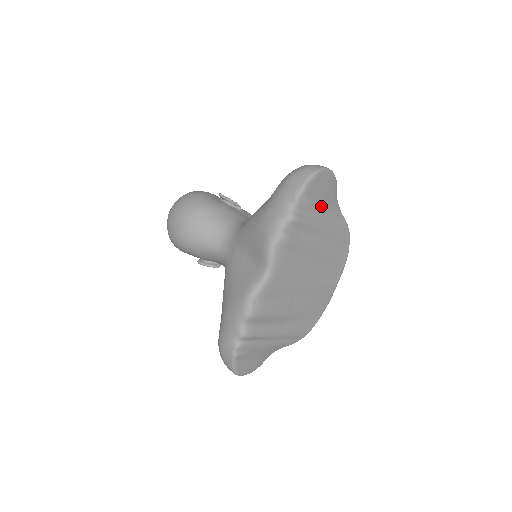
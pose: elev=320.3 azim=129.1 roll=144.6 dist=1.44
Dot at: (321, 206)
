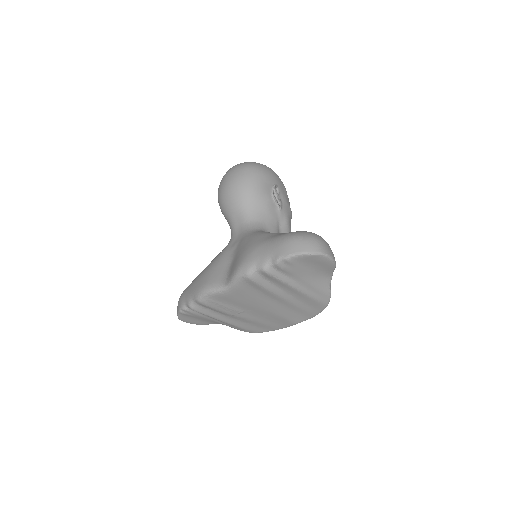
Dot at: (304, 274)
